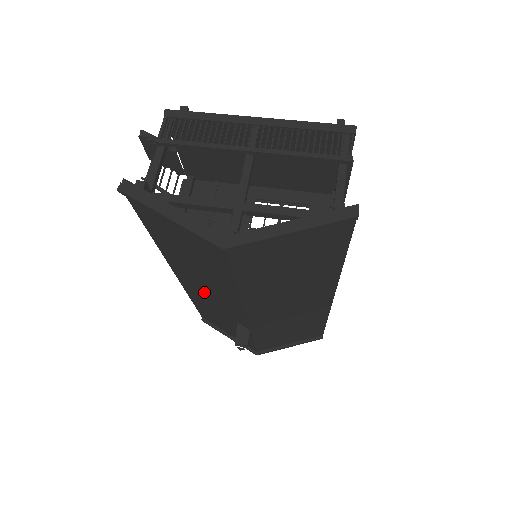
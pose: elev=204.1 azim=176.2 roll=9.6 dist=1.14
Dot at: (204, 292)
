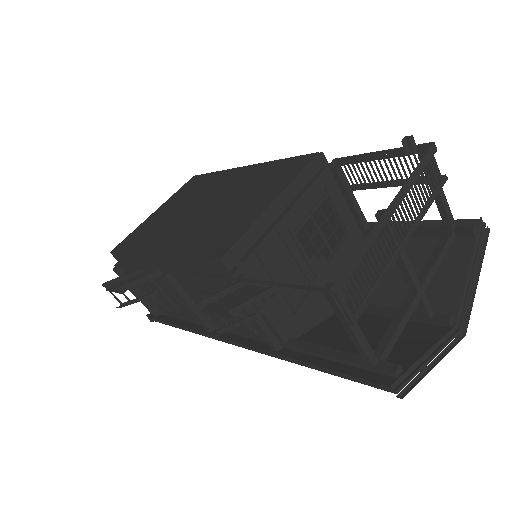
Dot at: occluded
